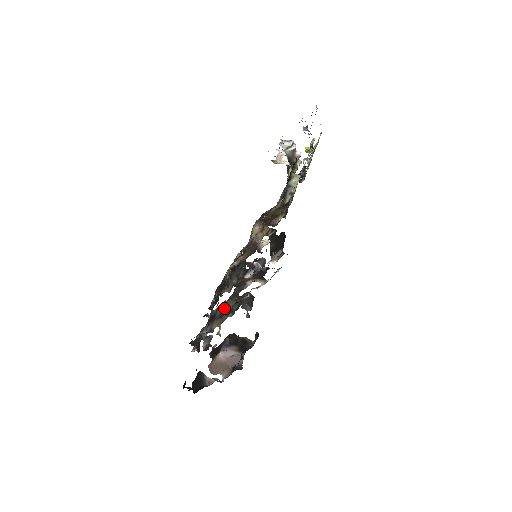
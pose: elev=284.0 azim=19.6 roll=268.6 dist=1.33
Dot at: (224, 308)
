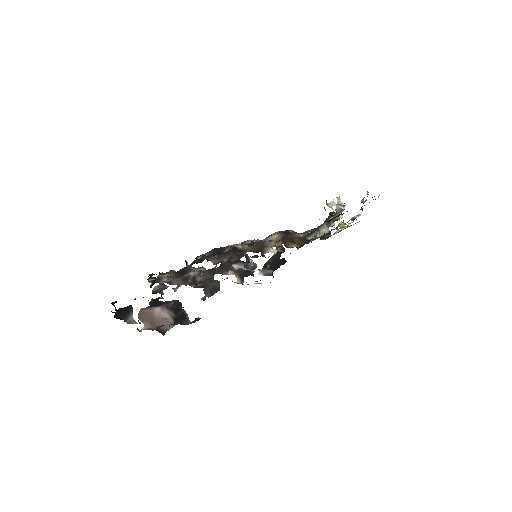
Dot at: (194, 276)
